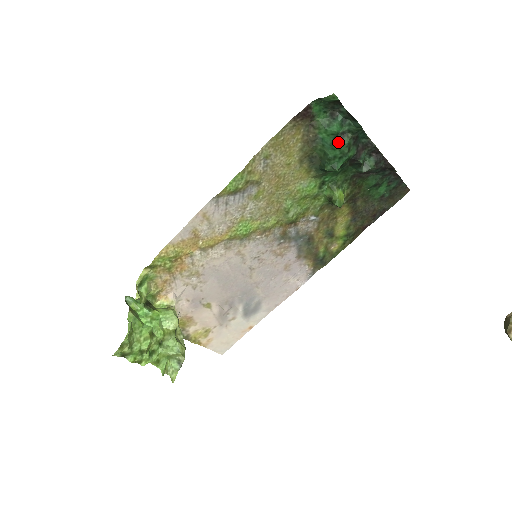
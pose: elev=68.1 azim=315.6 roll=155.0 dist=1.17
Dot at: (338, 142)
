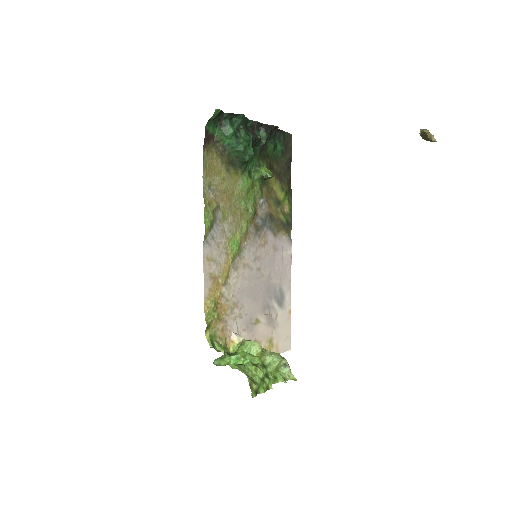
Dot at: (239, 137)
